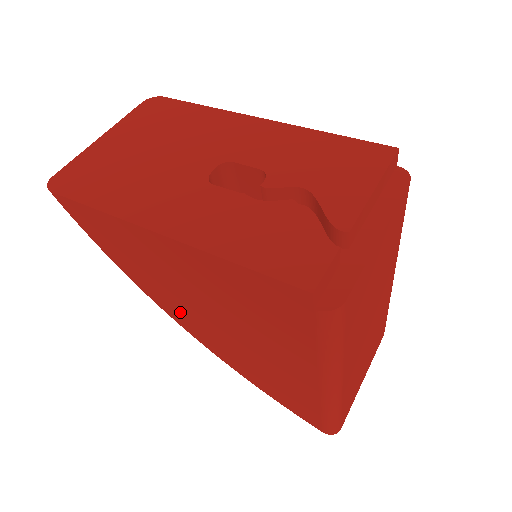
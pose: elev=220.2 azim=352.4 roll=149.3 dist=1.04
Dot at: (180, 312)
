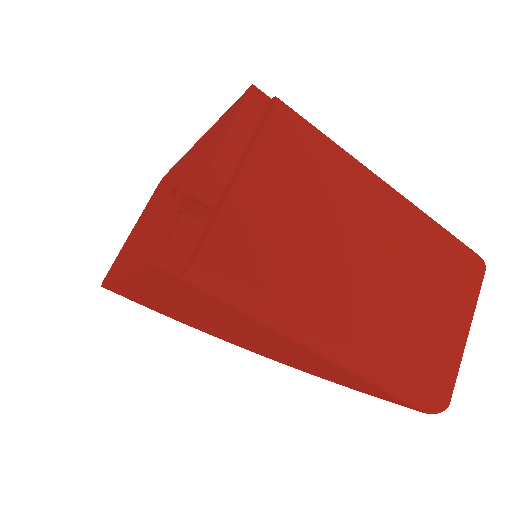
Dot at: (223, 336)
